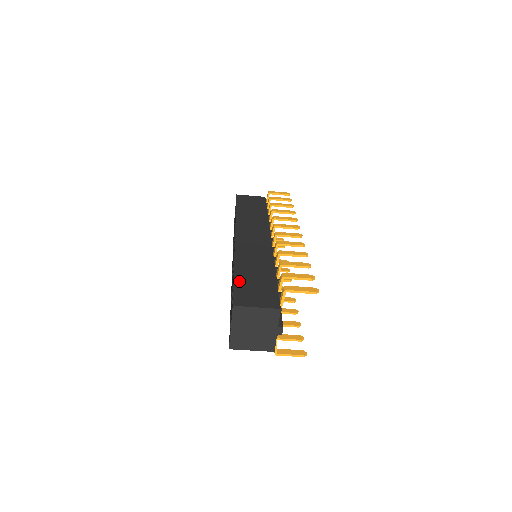
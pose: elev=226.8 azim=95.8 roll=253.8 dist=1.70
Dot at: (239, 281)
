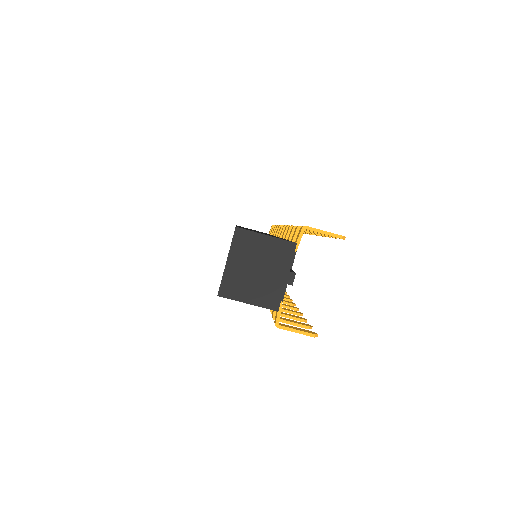
Dot at: occluded
